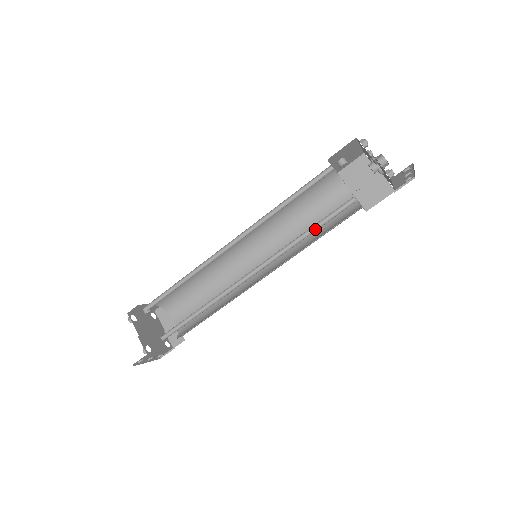
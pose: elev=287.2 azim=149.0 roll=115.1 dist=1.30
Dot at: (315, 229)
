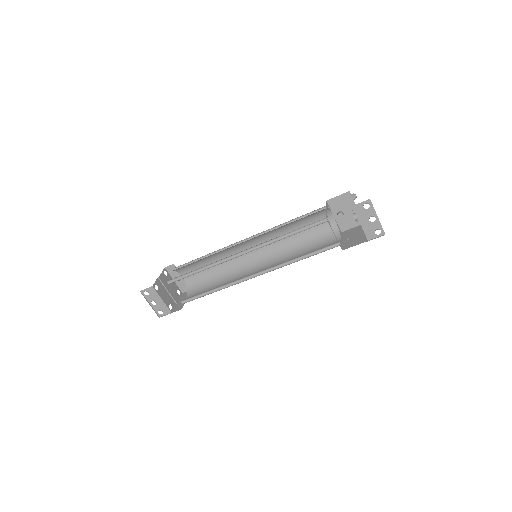
Dot at: occluded
